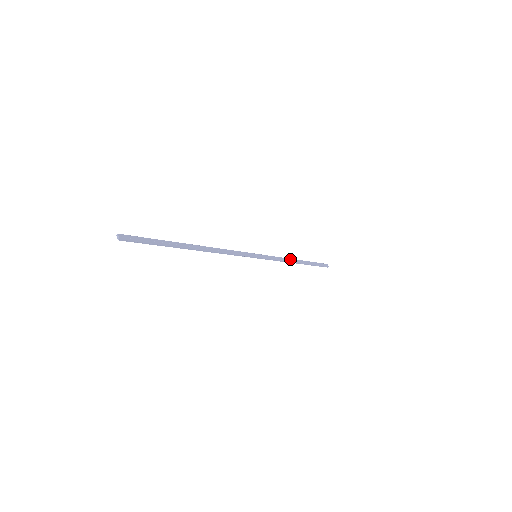
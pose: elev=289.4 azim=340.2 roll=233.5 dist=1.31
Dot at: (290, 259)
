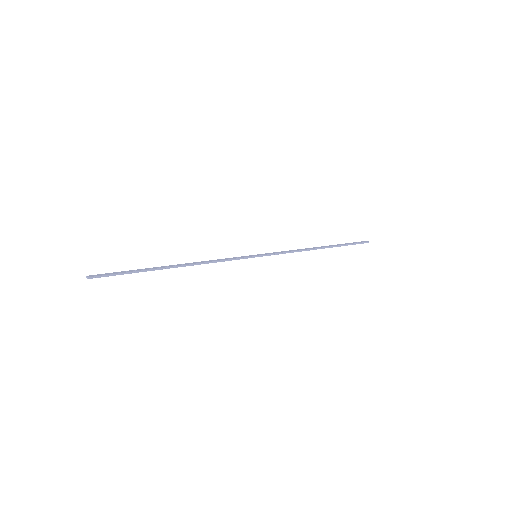
Dot at: (305, 249)
